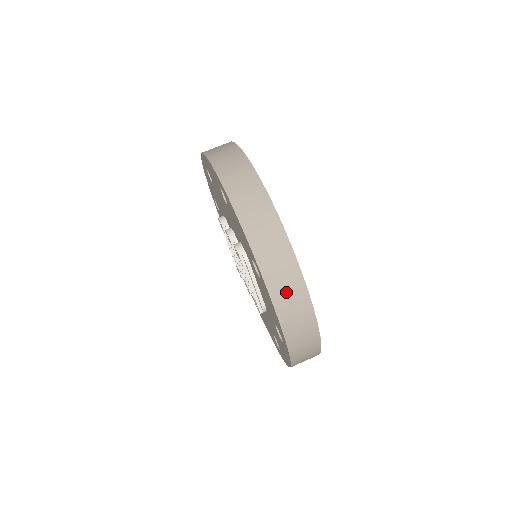
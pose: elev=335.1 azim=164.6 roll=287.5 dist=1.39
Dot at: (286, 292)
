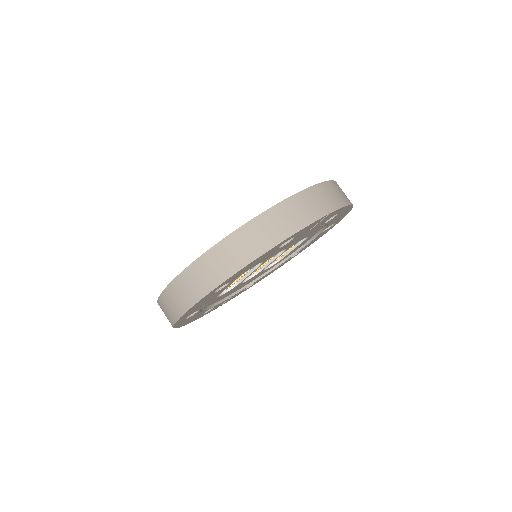
Dot at: (183, 290)
